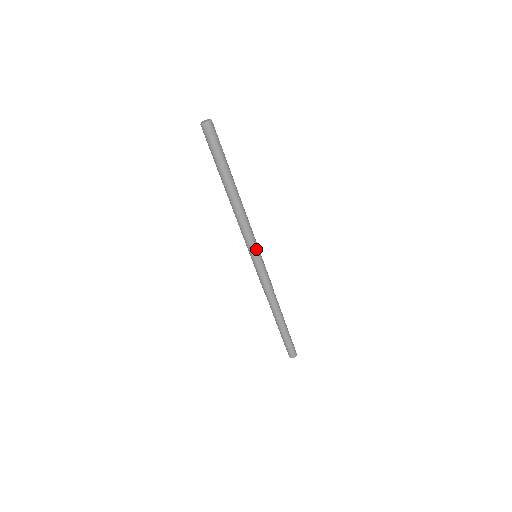
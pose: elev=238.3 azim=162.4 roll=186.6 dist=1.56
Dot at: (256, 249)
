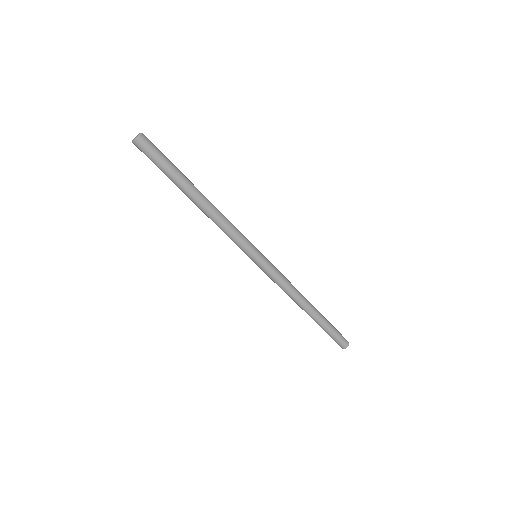
Dot at: (252, 248)
